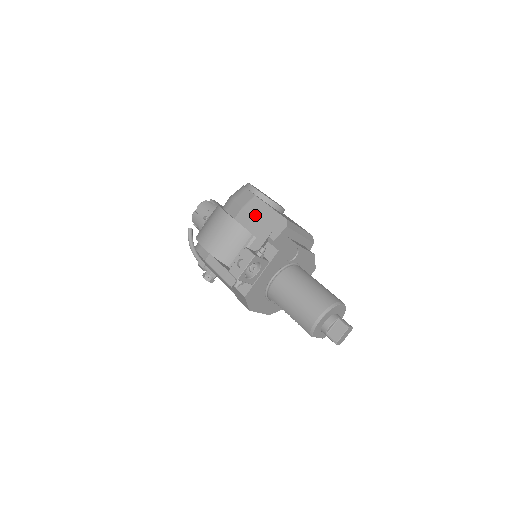
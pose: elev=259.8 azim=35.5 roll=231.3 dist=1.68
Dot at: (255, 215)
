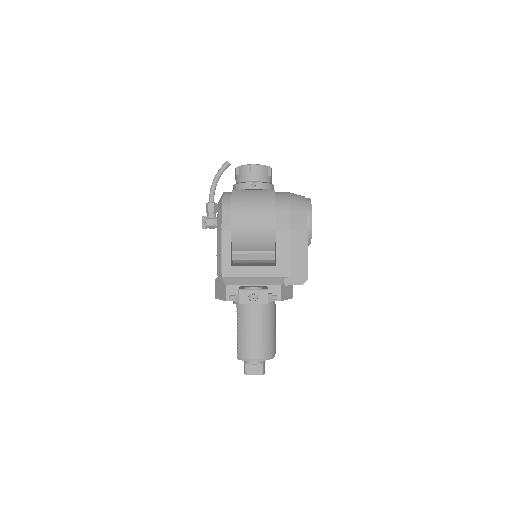
Dot at: (292, 249)
